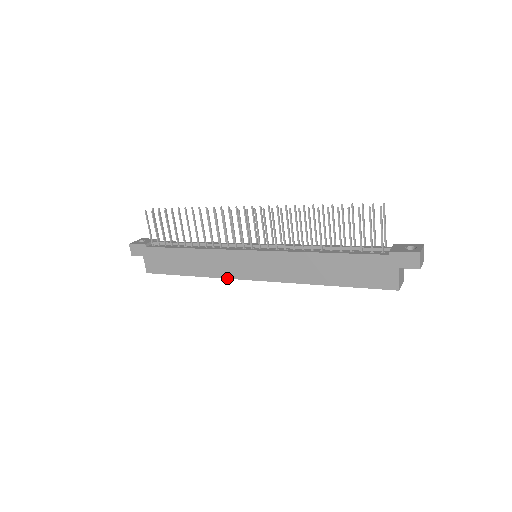
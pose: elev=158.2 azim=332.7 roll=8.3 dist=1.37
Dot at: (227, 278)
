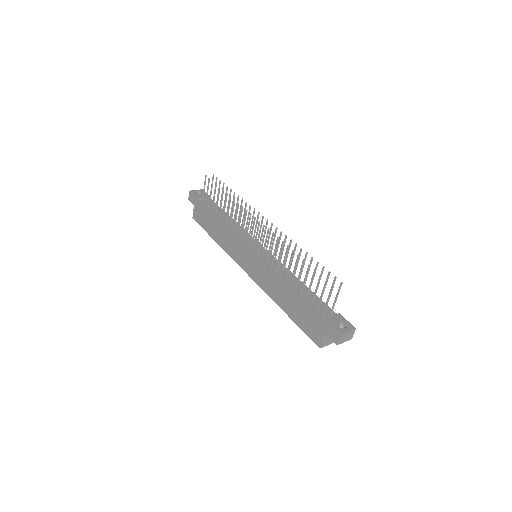
Dot at: (232, 258)
